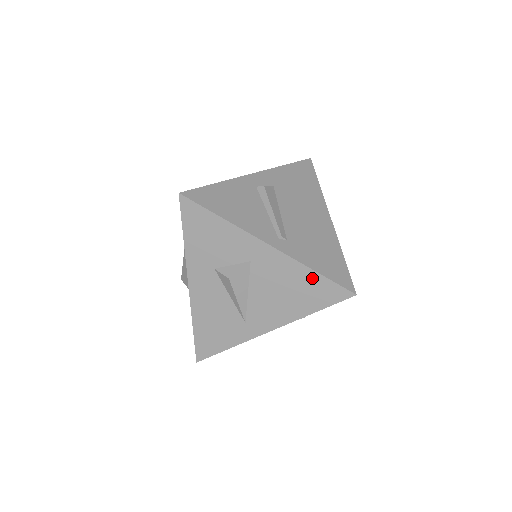
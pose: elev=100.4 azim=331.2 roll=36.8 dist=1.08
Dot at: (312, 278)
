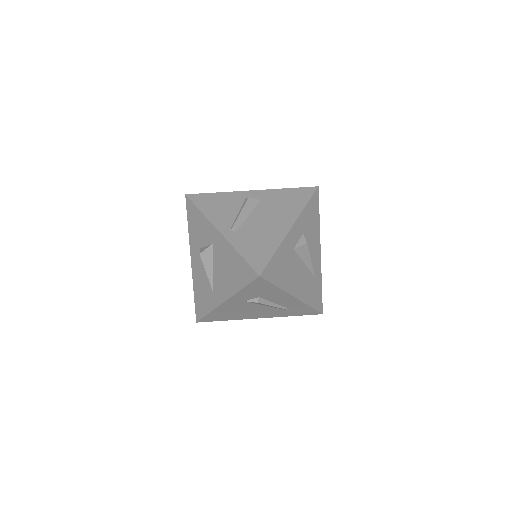
Dot at: (238, 259)
